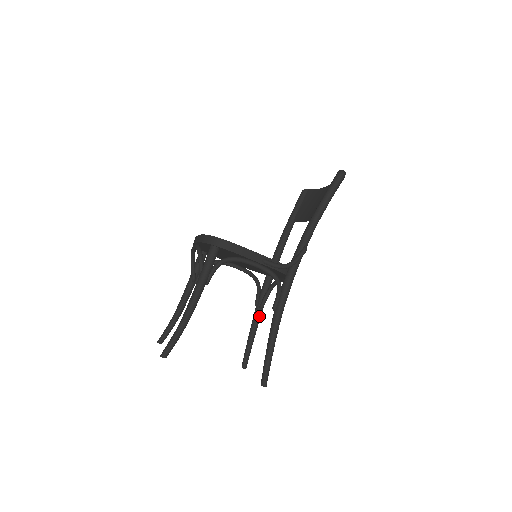
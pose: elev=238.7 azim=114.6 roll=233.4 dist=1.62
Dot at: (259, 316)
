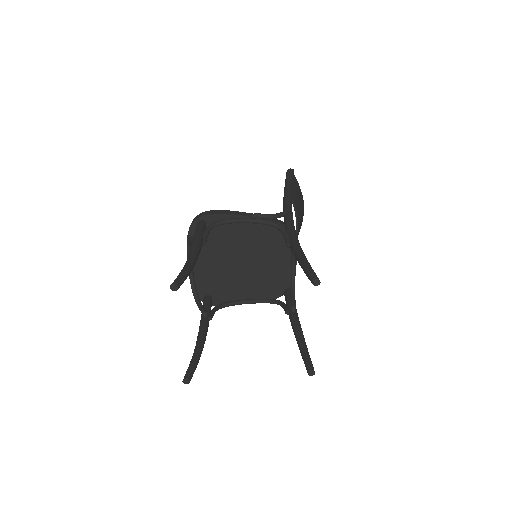
Dot at: (296, 318)
